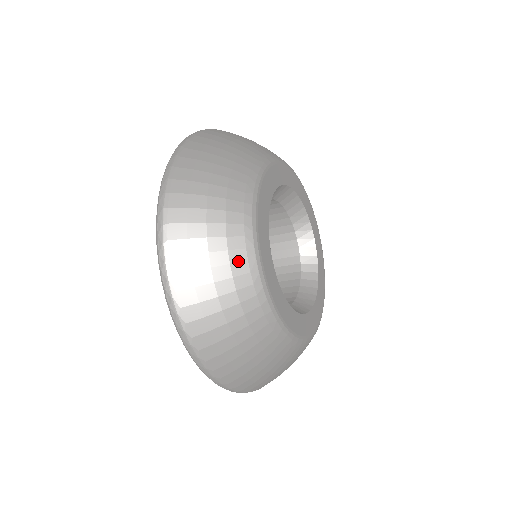
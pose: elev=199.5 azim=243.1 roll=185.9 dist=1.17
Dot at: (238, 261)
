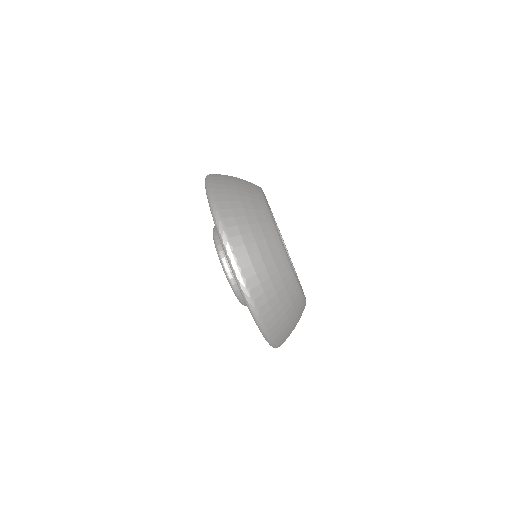
Dot at: (263, 222)
